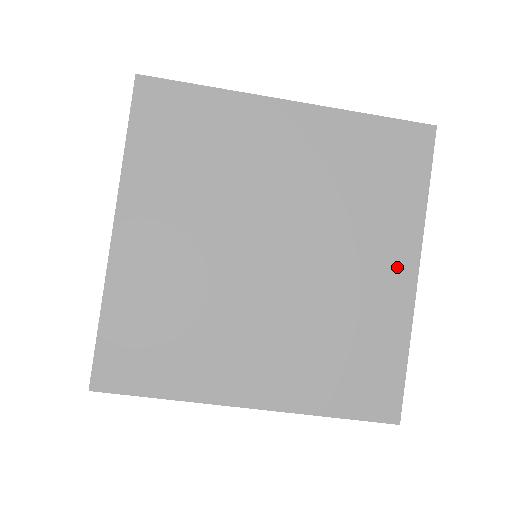
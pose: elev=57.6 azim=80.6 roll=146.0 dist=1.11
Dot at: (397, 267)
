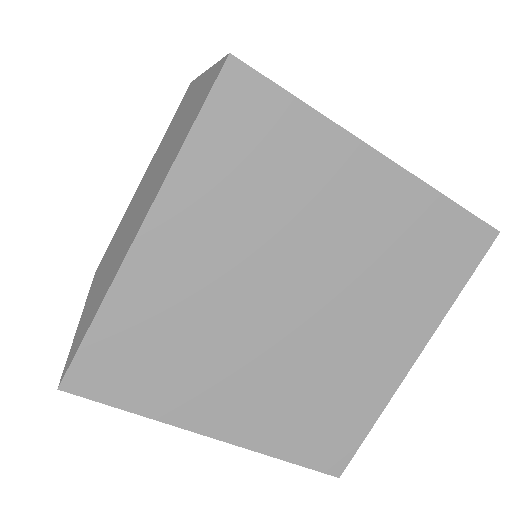
Dot at: (401, 351)
